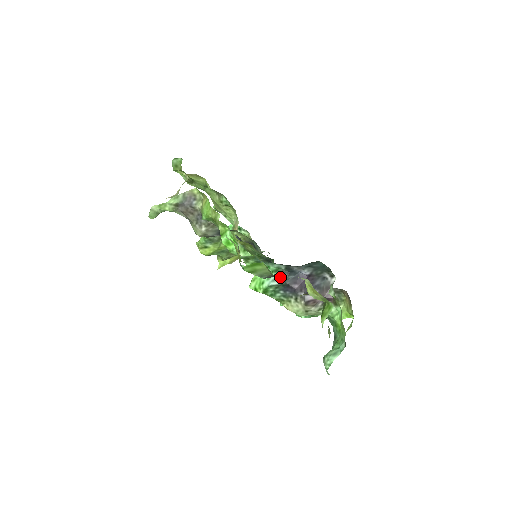
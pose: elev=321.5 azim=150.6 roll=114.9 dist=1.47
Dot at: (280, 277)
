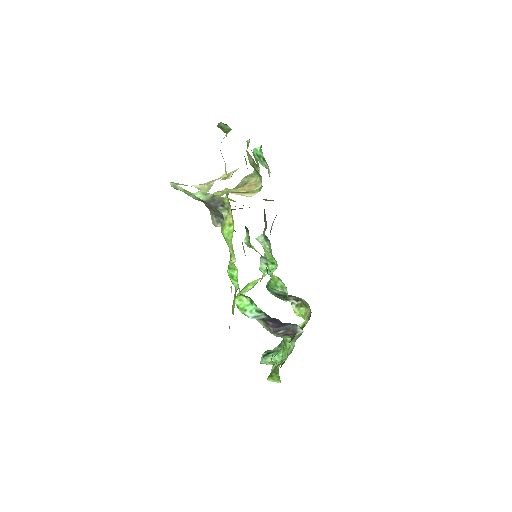
Dot at: (261, 316)
